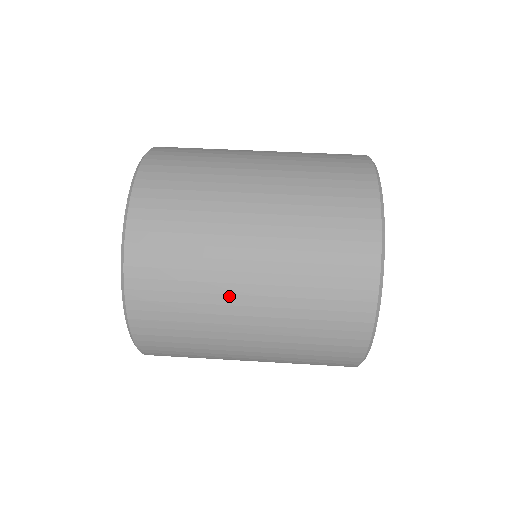
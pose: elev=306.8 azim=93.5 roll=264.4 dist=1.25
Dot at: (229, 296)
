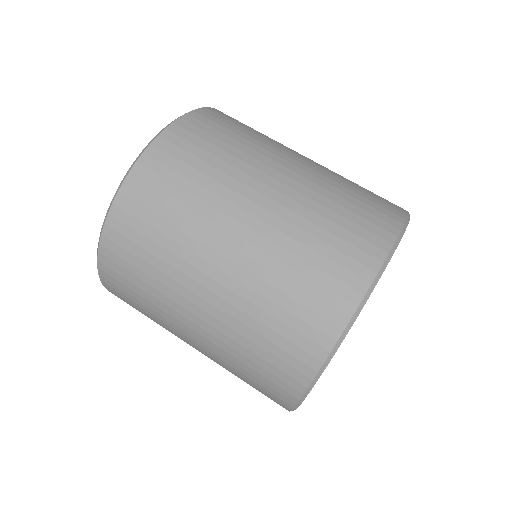
Dot at: occluded
